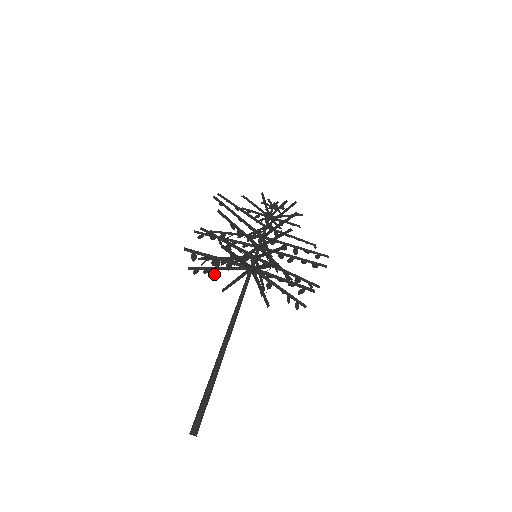
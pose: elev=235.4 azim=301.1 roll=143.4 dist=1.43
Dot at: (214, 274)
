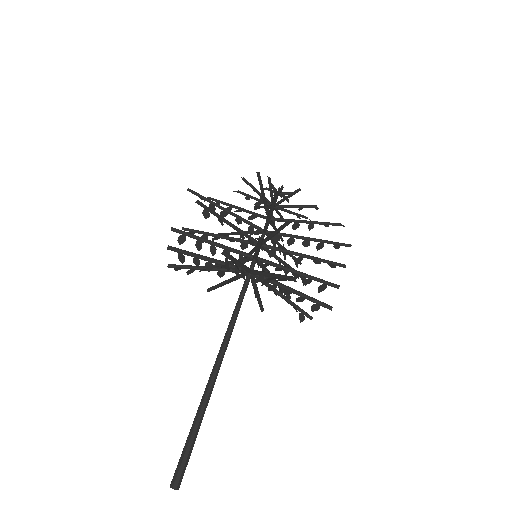
Dot at: (208, 270)
